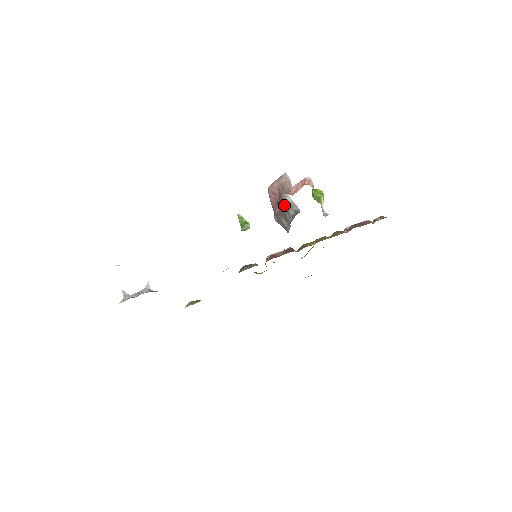
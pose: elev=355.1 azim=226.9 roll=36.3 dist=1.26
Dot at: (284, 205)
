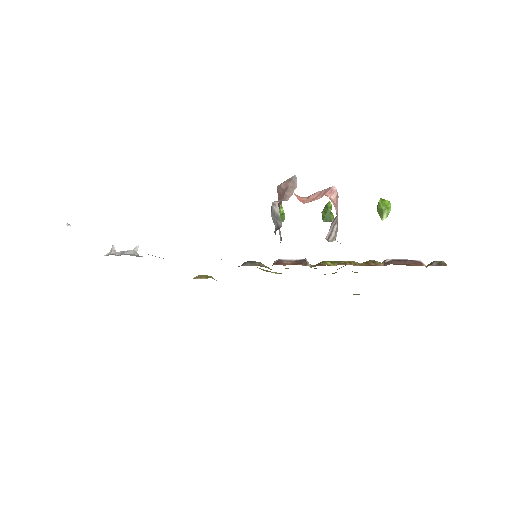
Dot at: (271, 214)
